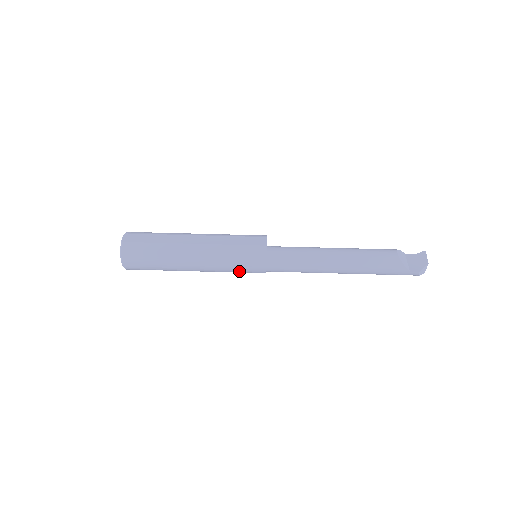
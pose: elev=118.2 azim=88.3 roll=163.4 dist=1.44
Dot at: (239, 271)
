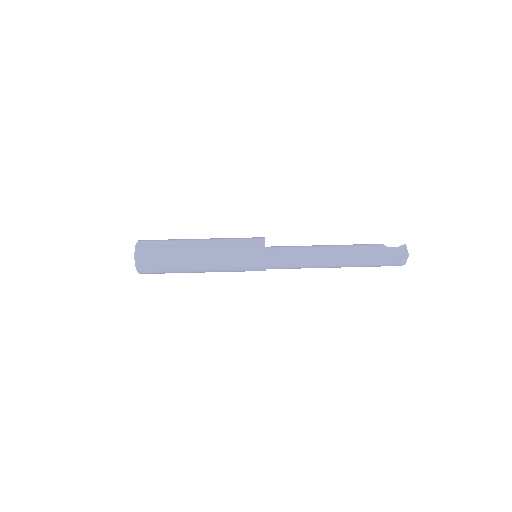
Dot at: (242, 270)
